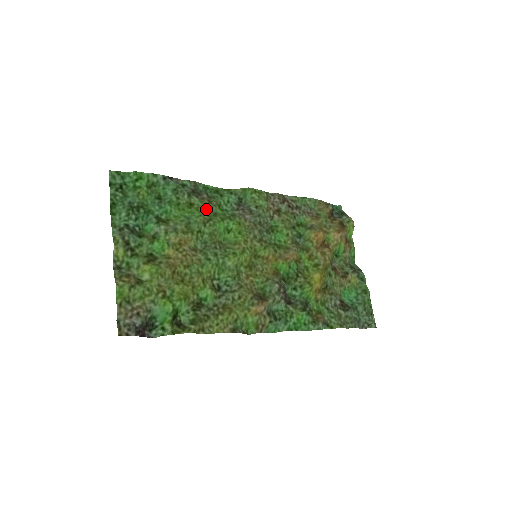
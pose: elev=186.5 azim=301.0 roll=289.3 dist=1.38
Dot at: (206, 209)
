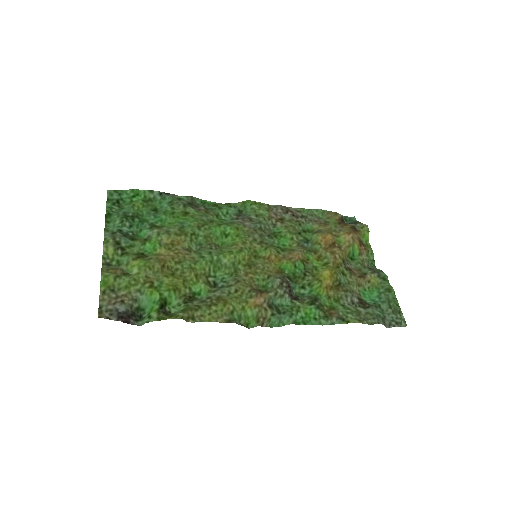
Dot at: (202, 217)
